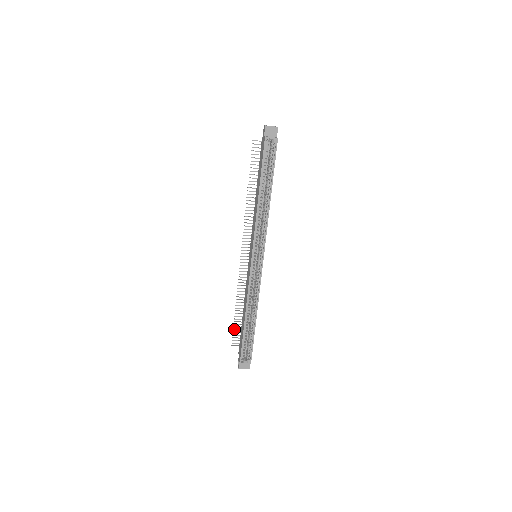
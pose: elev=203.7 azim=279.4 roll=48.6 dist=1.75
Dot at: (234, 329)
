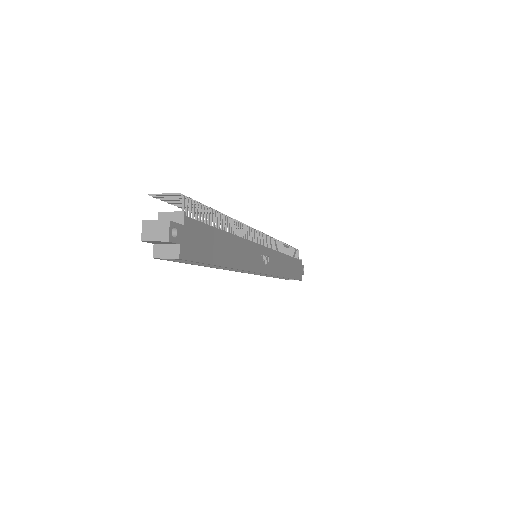
Dot at: occluded
